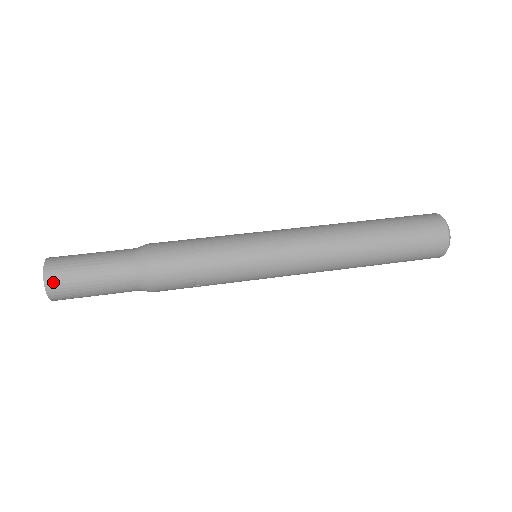
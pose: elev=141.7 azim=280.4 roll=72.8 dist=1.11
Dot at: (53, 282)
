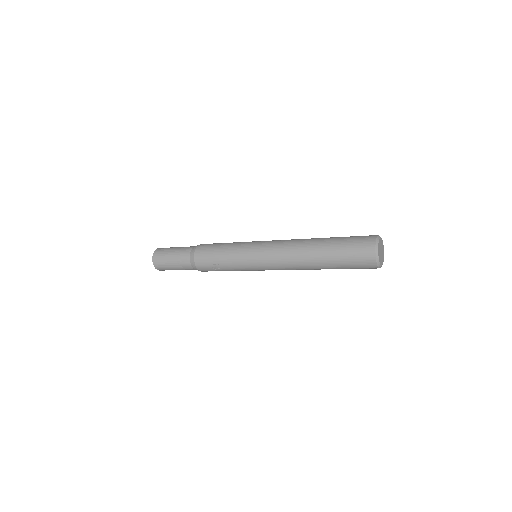
Dot at: (156, 258)
